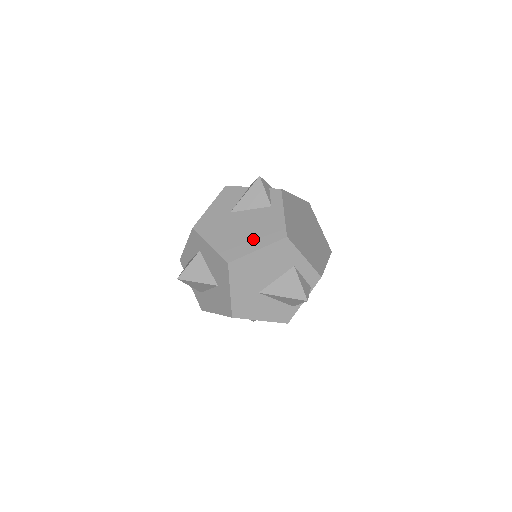
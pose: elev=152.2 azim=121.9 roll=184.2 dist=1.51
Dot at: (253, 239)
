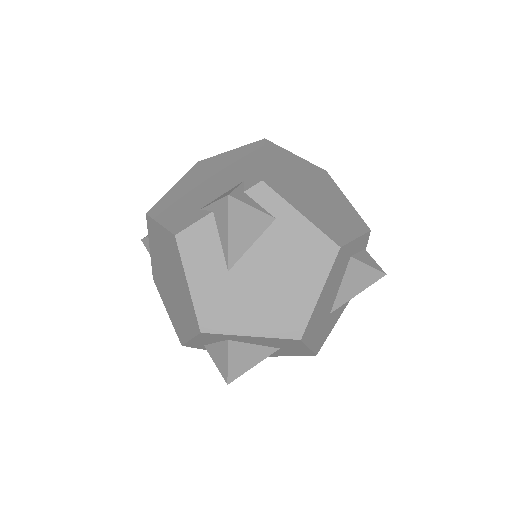
Dot at: (300, 285)
